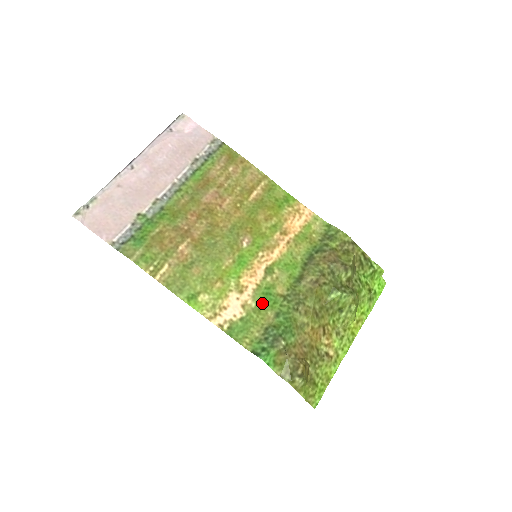
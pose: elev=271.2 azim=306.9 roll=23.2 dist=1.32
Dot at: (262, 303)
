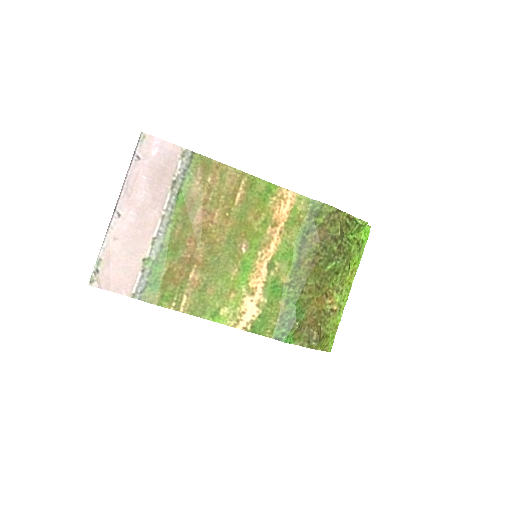
Dot at: (272, 297)
